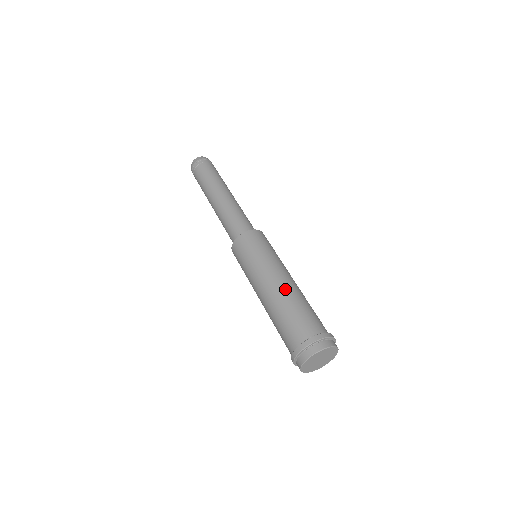
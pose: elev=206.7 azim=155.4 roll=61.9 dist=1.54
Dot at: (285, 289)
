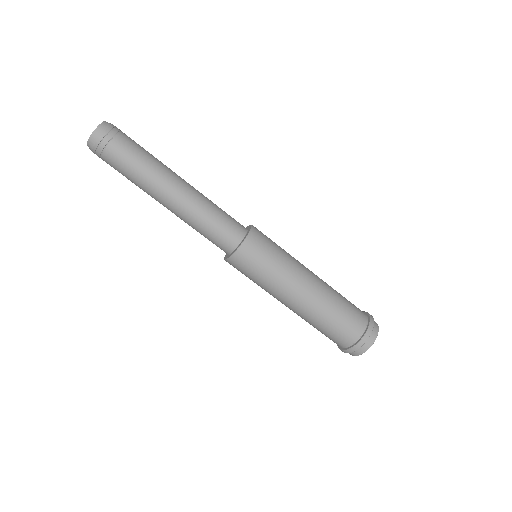
Dot at: (318, 298)
